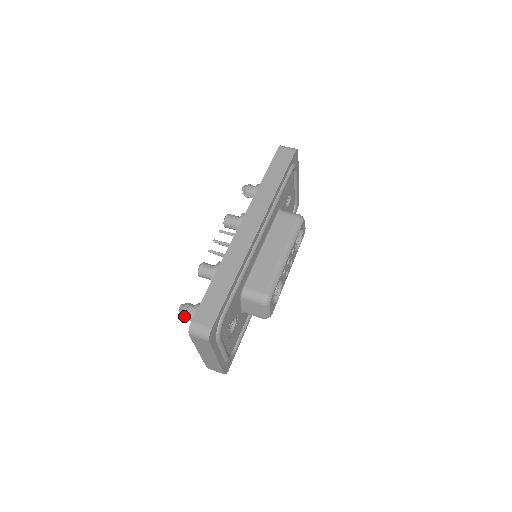
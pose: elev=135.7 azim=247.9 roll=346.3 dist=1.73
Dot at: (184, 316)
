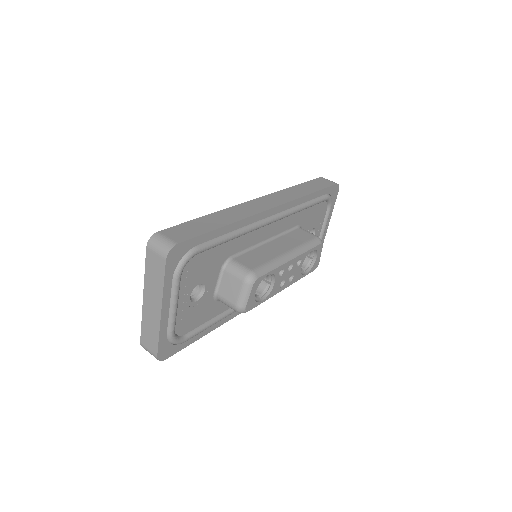
Dot at: occluded
